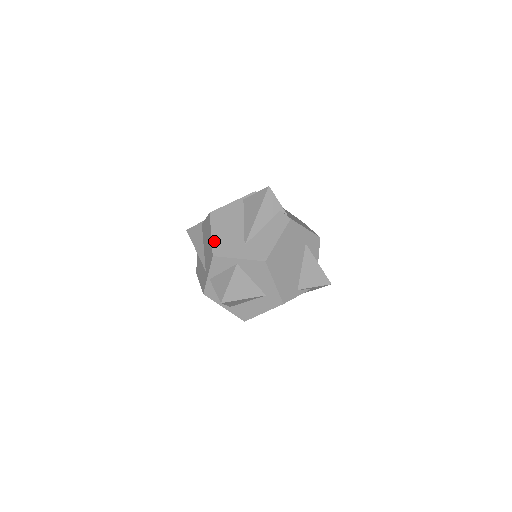
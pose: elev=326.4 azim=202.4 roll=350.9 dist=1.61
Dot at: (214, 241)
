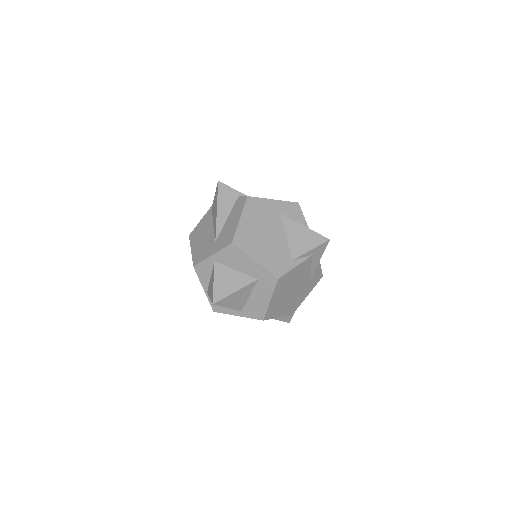
Dot at: (193, 254)
